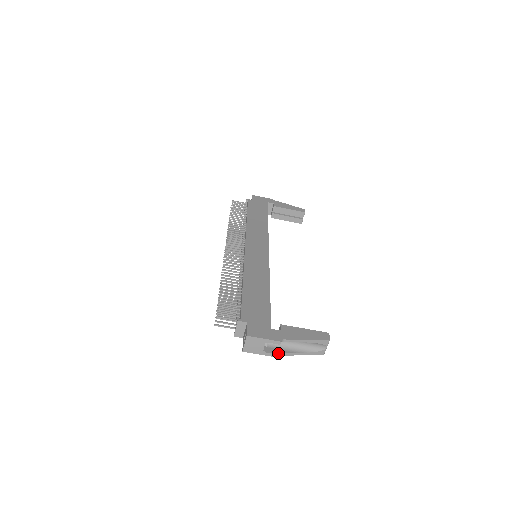
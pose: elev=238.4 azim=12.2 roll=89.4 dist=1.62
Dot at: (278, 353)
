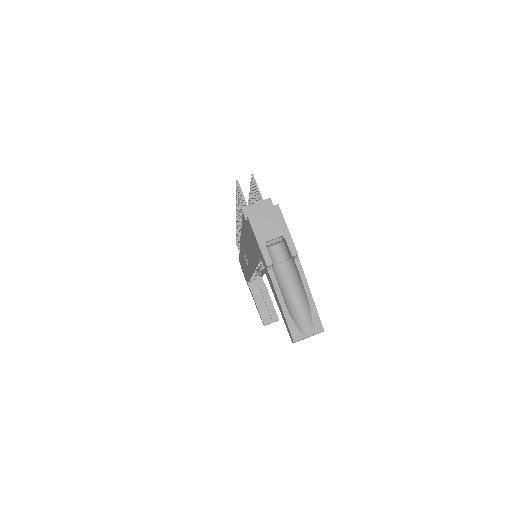
Dot at: (271, 268)
